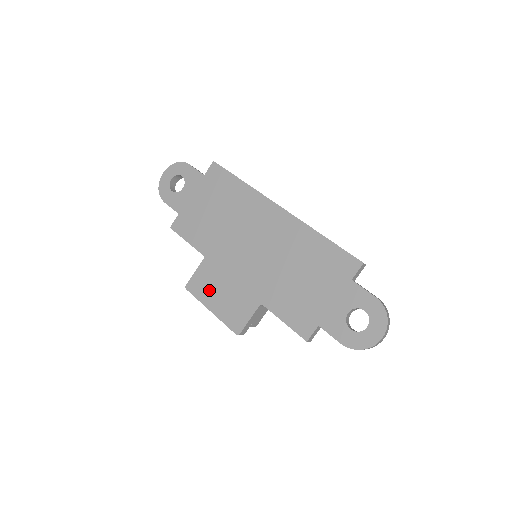
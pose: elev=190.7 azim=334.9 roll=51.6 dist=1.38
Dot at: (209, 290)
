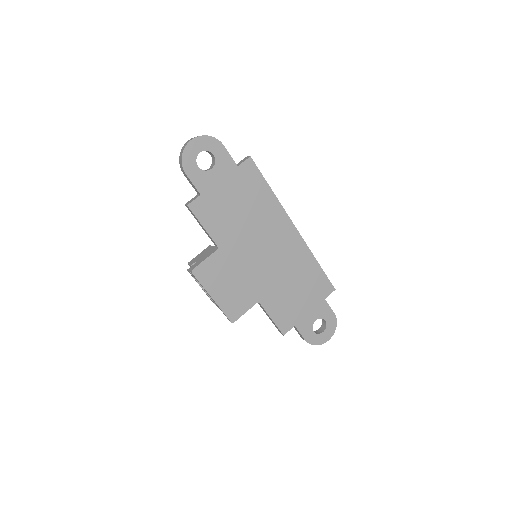
Dot at: (216, 280)
